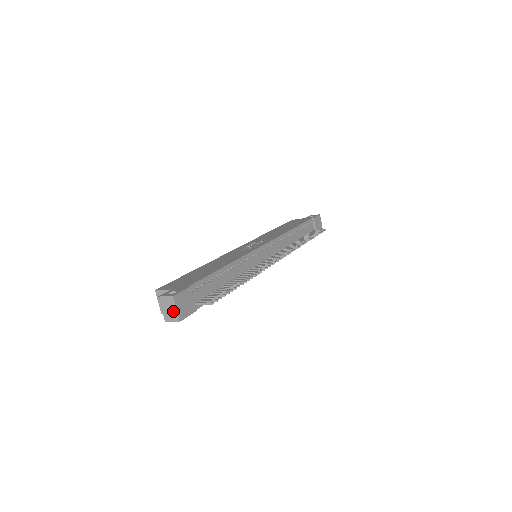
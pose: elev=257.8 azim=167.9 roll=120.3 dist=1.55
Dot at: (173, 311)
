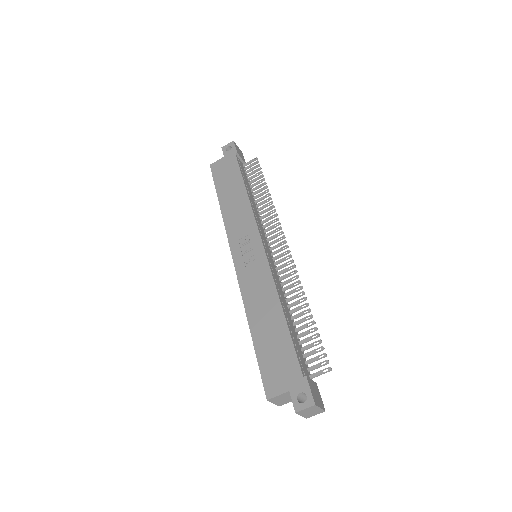
Dot at: (316, 411)
